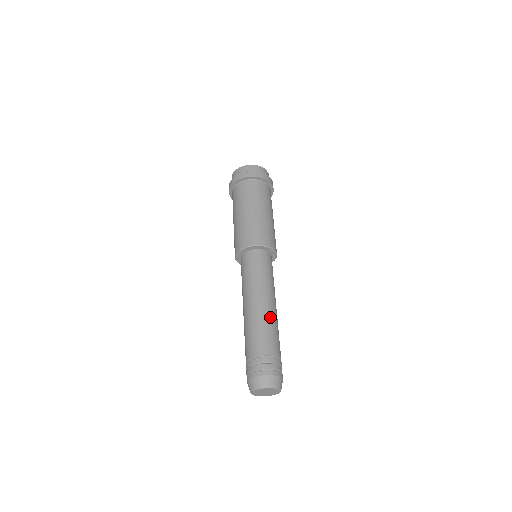
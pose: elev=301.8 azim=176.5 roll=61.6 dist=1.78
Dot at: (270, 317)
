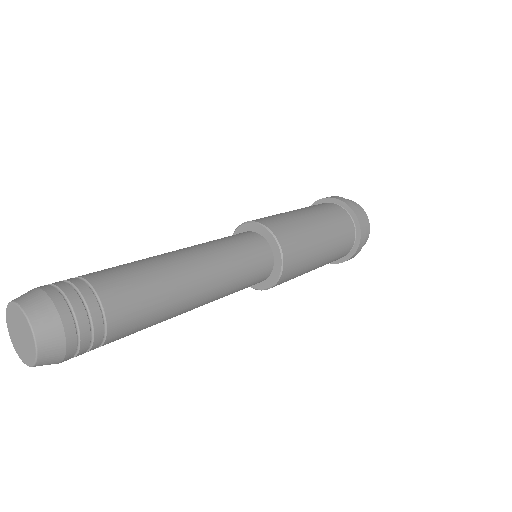
Dot at: (172, 277)
